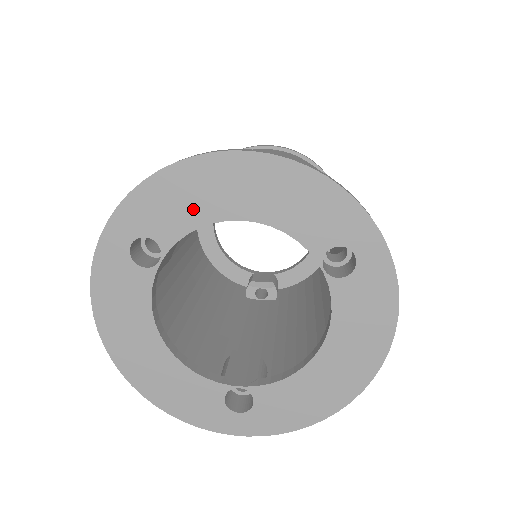
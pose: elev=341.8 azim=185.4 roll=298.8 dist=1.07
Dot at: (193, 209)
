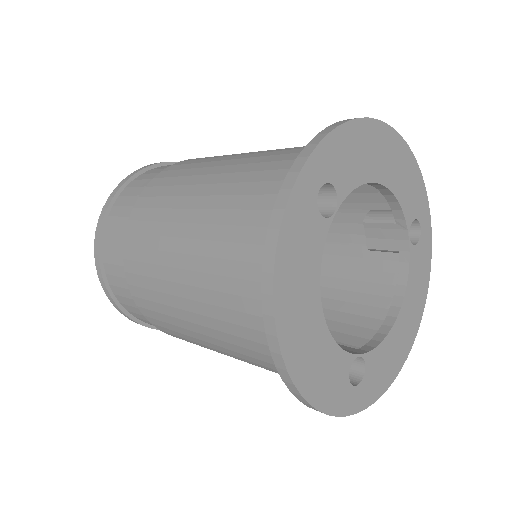
Dot at: (361, 165)
